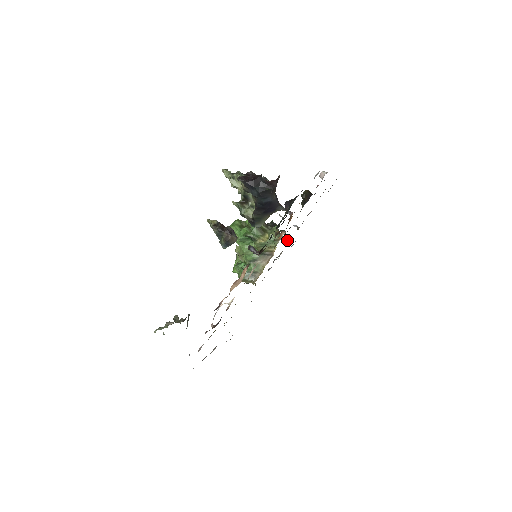
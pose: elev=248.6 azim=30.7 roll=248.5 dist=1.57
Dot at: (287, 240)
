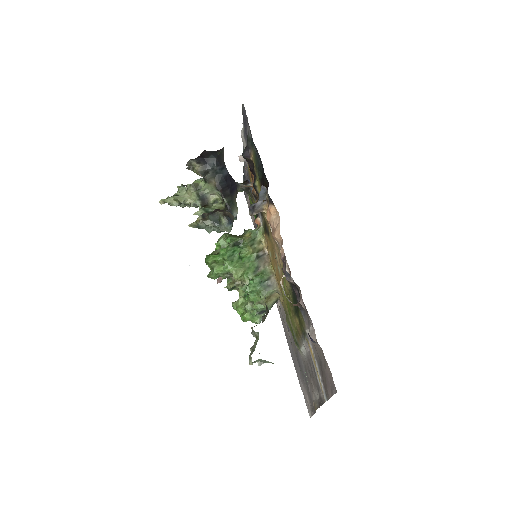
Dot at: occluded
